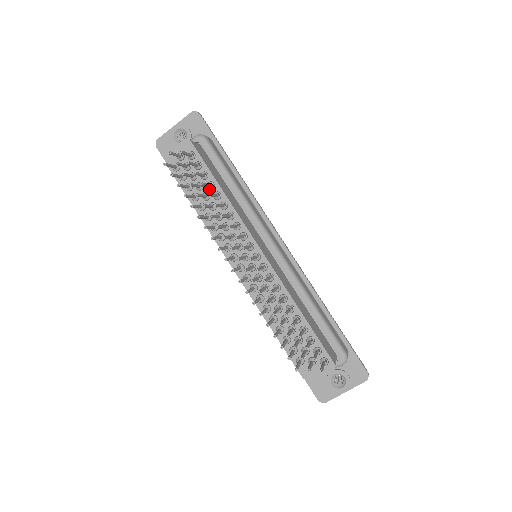
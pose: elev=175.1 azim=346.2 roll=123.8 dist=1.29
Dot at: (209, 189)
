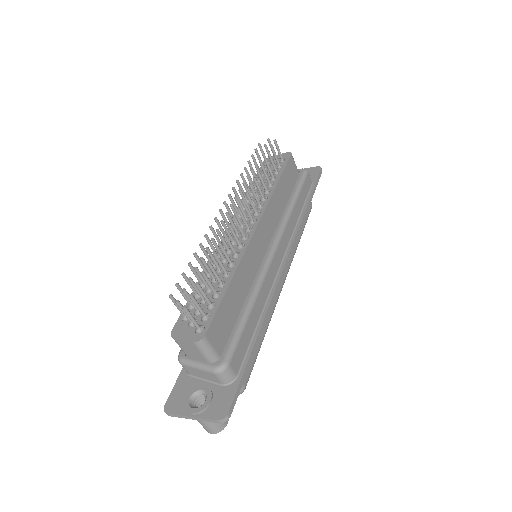
Dot at: (271, 182)
